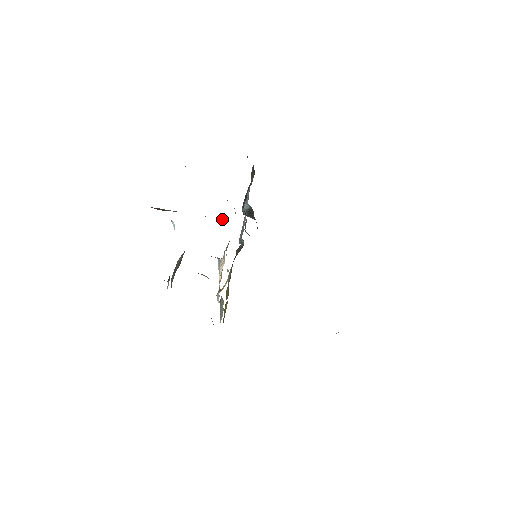
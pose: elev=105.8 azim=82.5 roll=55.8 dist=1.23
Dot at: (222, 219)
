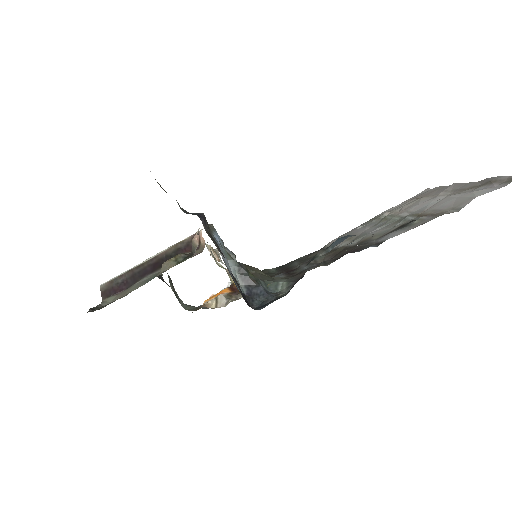
Dot at: (190, 247)
